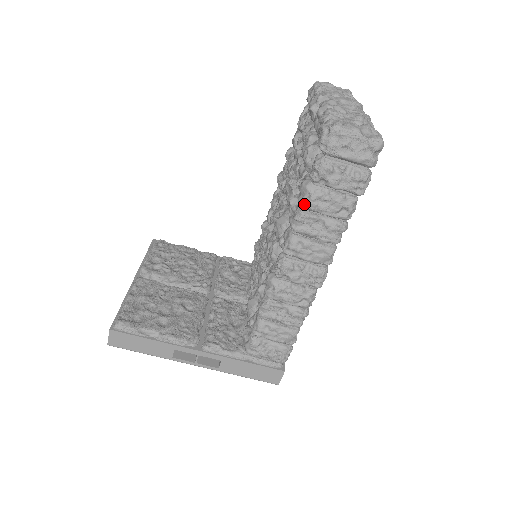
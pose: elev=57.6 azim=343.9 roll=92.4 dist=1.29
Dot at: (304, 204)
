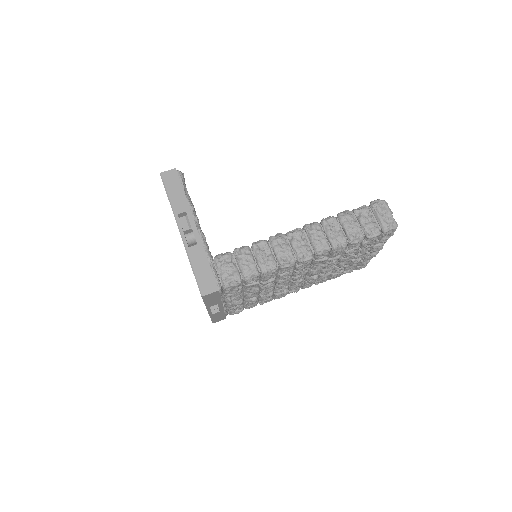
Dot at: (340, 215)
